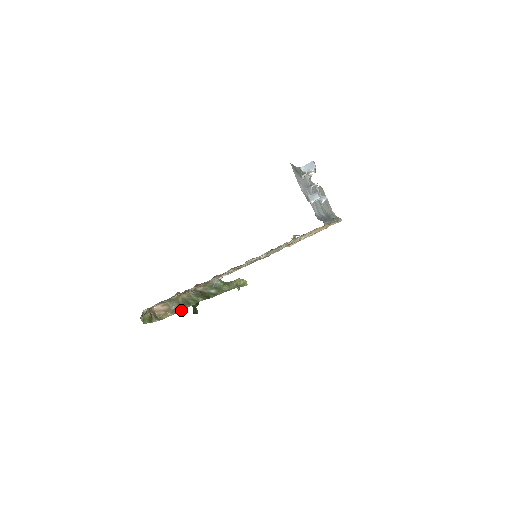
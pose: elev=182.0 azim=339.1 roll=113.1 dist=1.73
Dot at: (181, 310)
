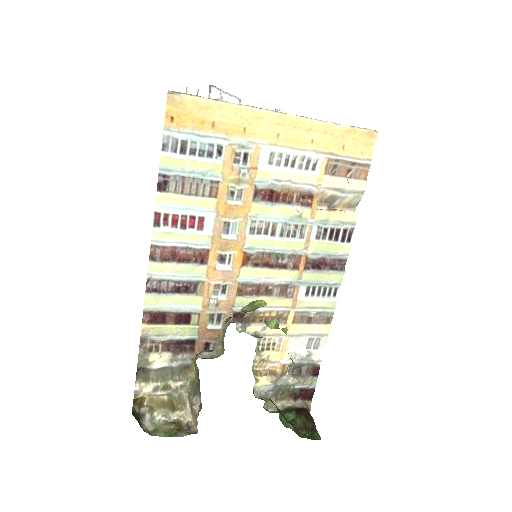
Dot at: (200, 397)
